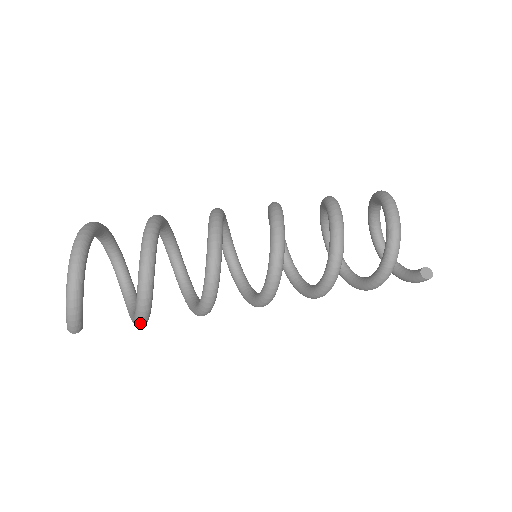
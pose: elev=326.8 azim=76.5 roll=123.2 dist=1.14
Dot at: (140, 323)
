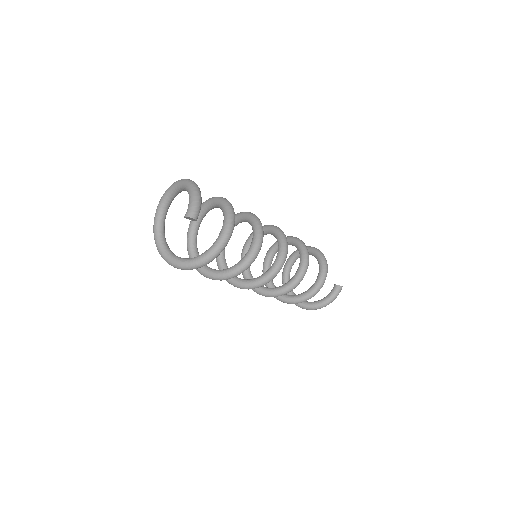
Dot at: (228, 235)
